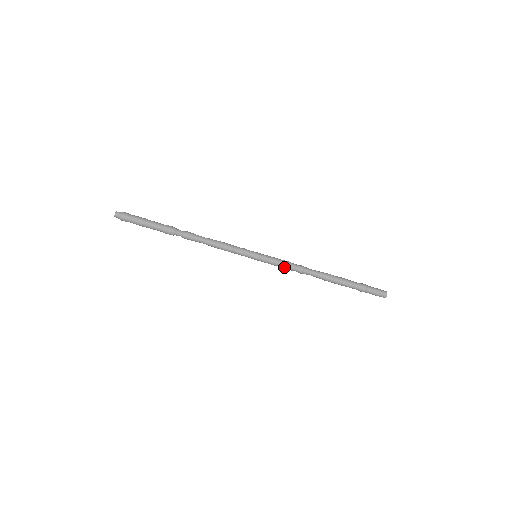
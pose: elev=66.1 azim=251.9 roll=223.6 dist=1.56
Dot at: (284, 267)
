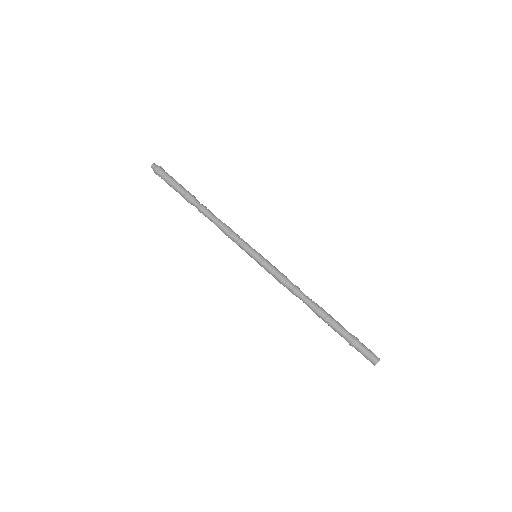
Dot at: (280, 276)
